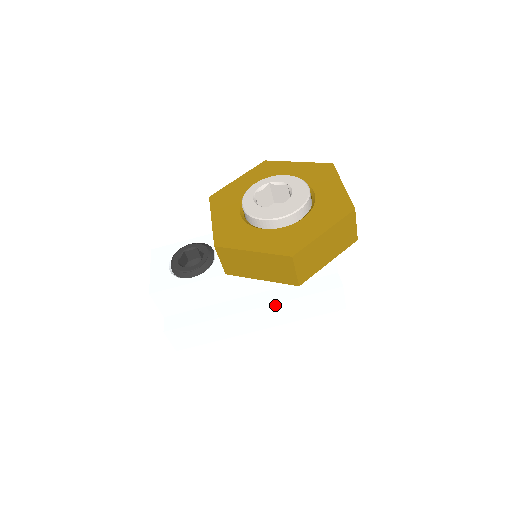
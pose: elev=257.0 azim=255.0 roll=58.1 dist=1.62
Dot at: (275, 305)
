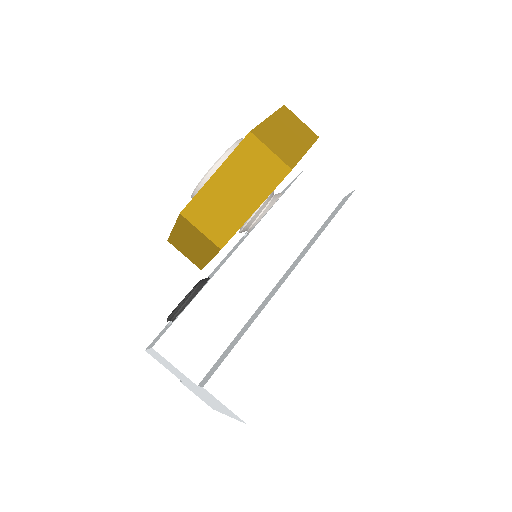
Dot at: (308, 256)
